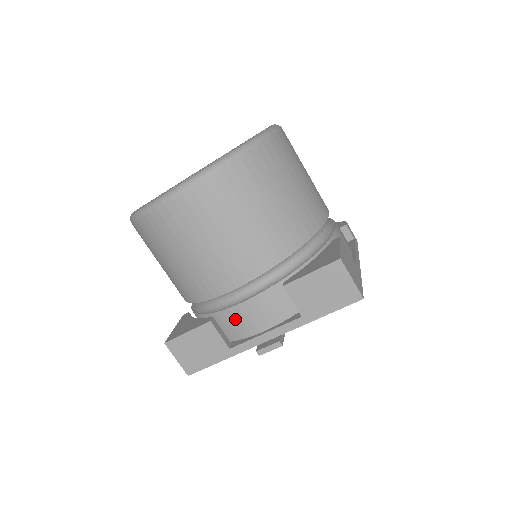
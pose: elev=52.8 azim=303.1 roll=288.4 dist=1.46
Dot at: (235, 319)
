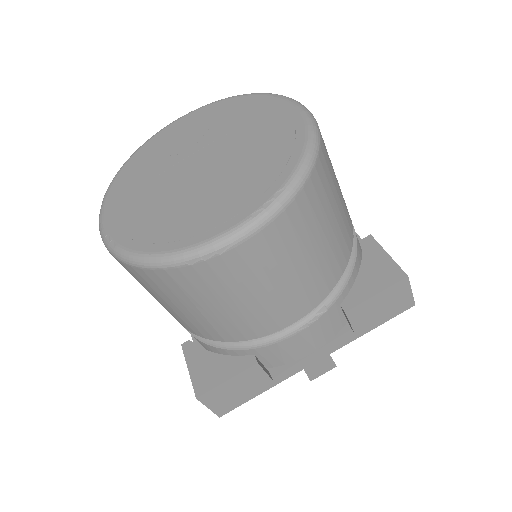
Dot at: (280, 351)
